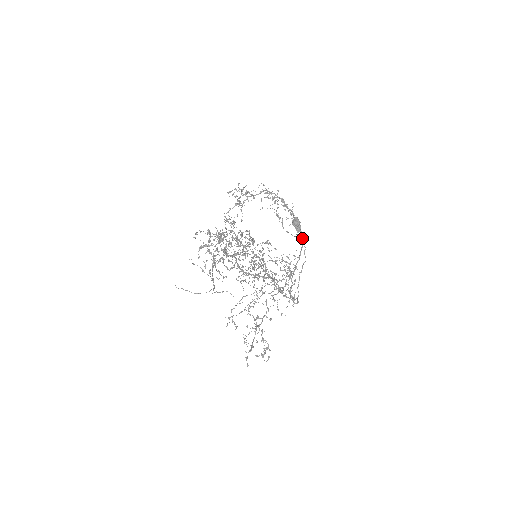
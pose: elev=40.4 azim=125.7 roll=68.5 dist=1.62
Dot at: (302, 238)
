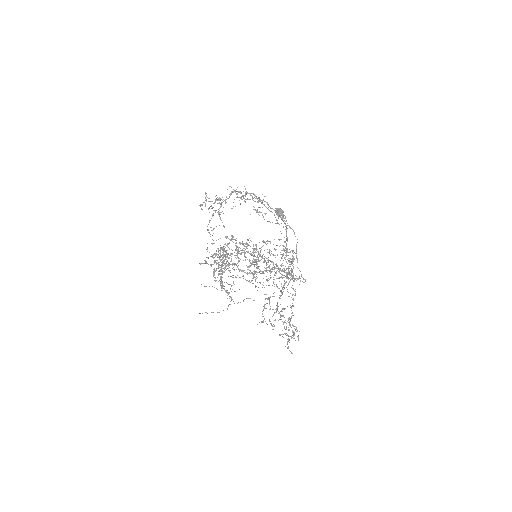
Dot at: (284, 222)
